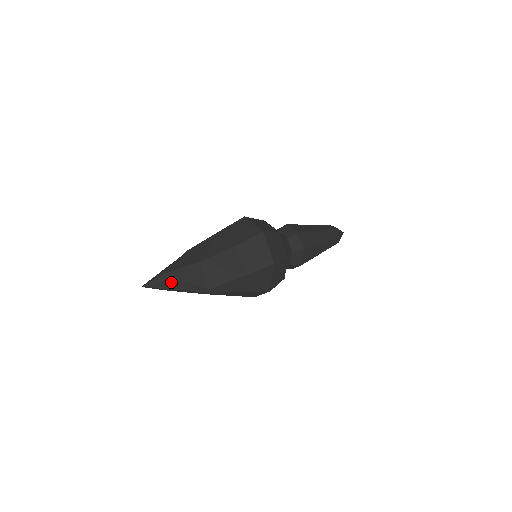
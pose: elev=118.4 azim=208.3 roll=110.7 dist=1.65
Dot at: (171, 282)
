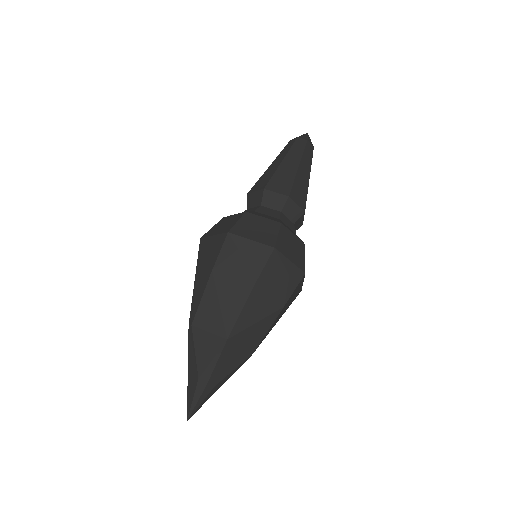
Dot at: (215, 388)
